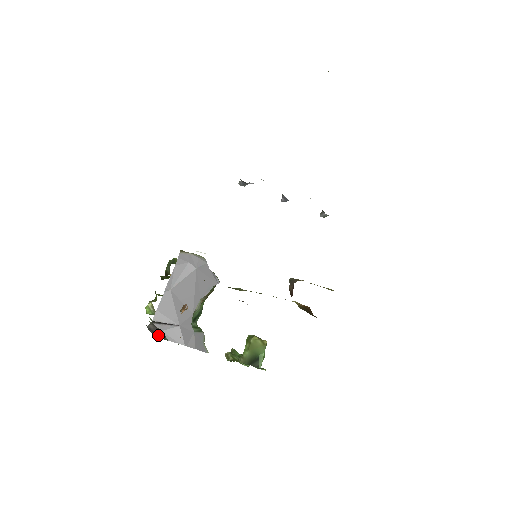
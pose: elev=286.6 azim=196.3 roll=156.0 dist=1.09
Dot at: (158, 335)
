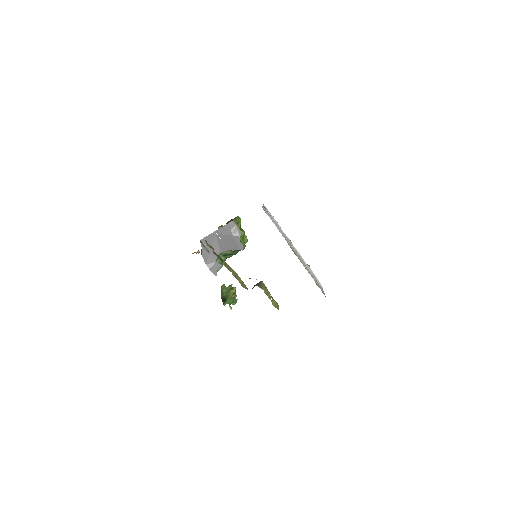
Dot at: occluded
